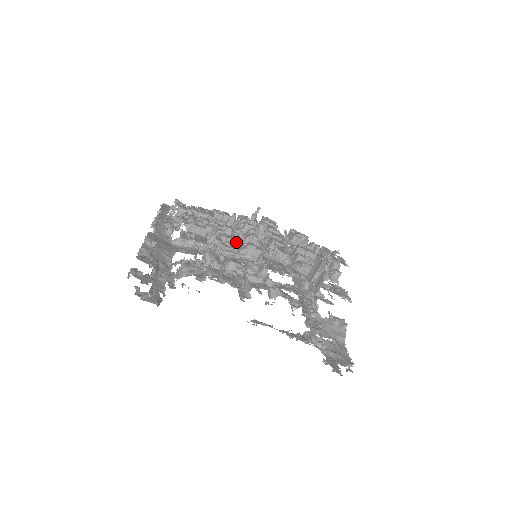
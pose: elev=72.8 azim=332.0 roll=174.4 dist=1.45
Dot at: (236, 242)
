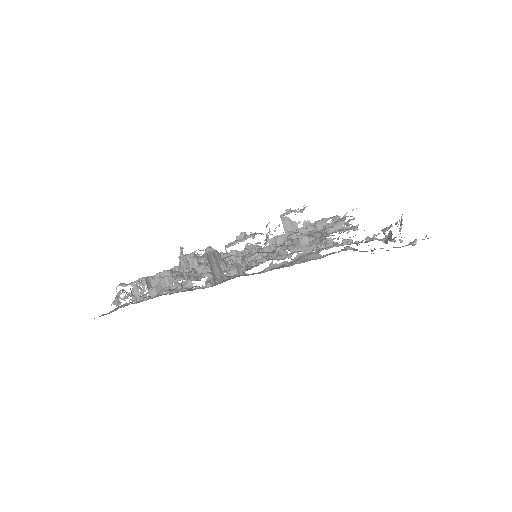
Dot at: occluded
